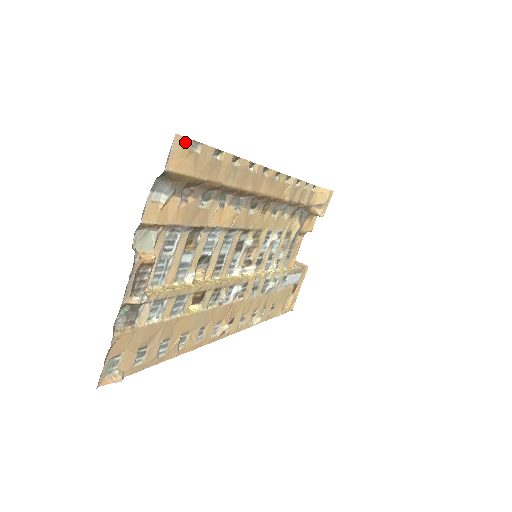
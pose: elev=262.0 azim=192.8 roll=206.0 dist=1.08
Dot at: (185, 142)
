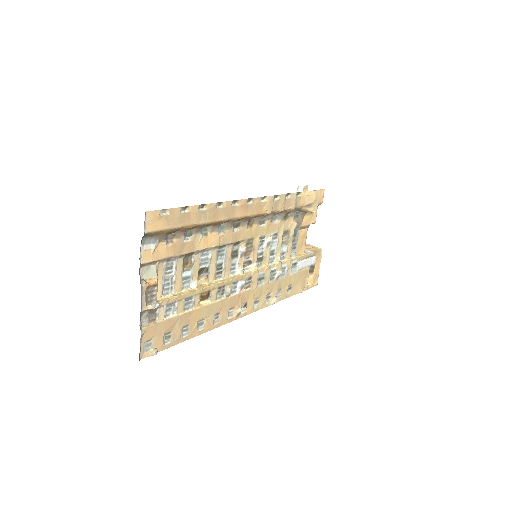
Dot at: (154, 213)
